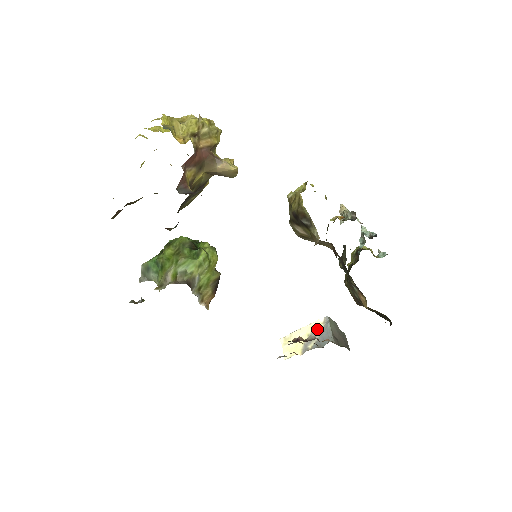
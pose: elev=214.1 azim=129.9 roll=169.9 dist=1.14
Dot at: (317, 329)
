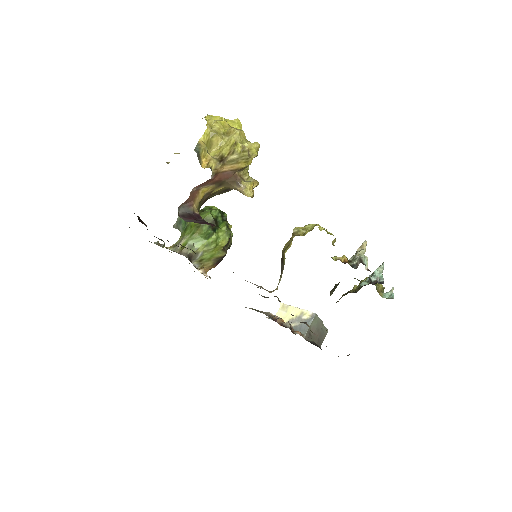
Dot at: (303, 317)
